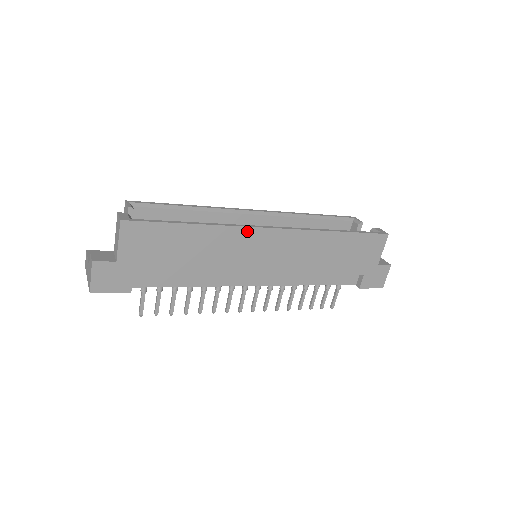
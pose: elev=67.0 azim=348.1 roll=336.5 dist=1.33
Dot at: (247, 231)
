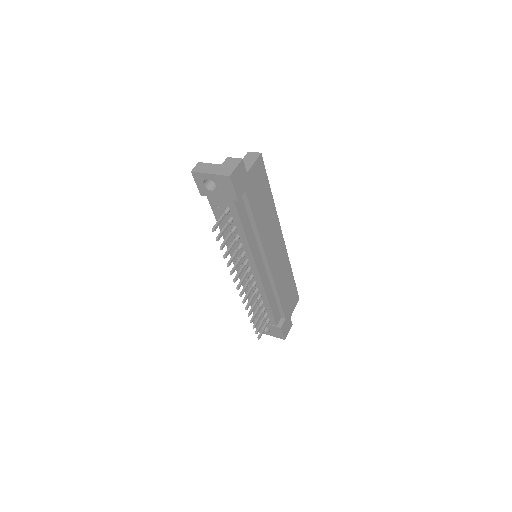
Dot at: (278, 226)
